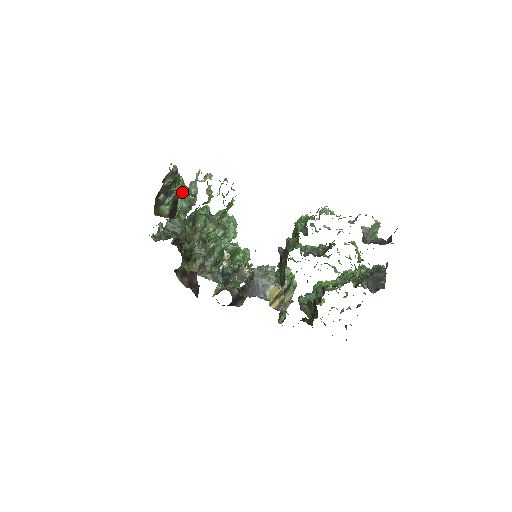
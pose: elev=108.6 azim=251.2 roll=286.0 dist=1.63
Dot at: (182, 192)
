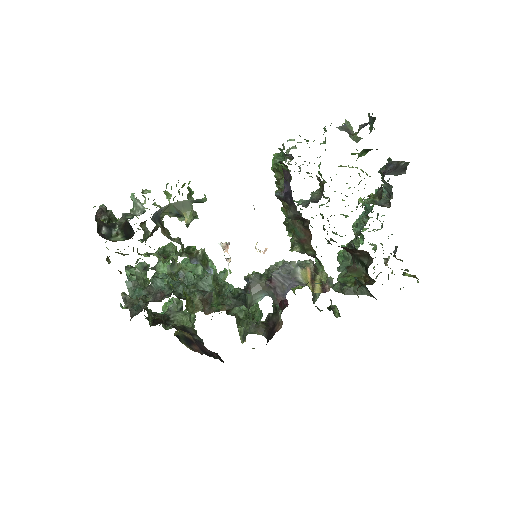
Dot at: (126, 217)
